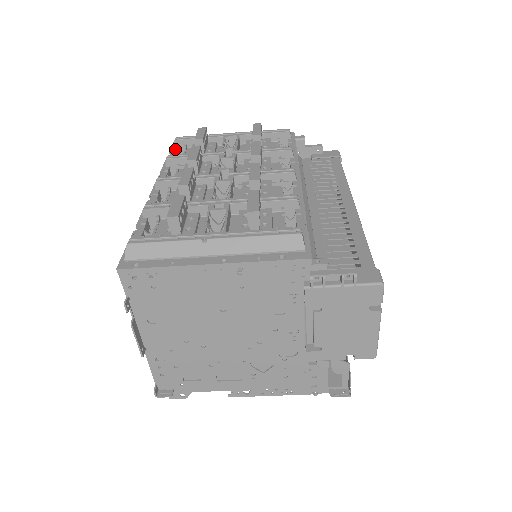
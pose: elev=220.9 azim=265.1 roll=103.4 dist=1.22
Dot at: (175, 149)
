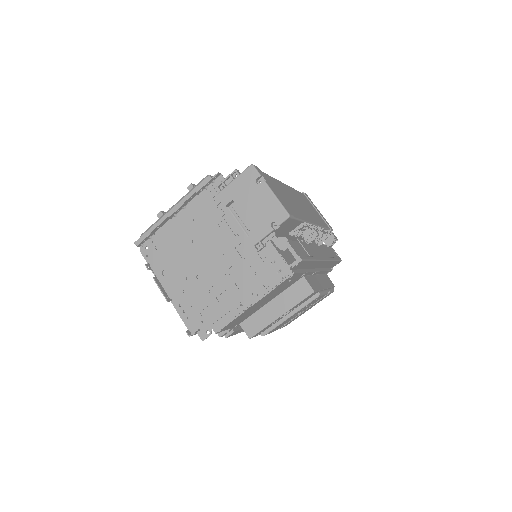
Dot at: occluded
